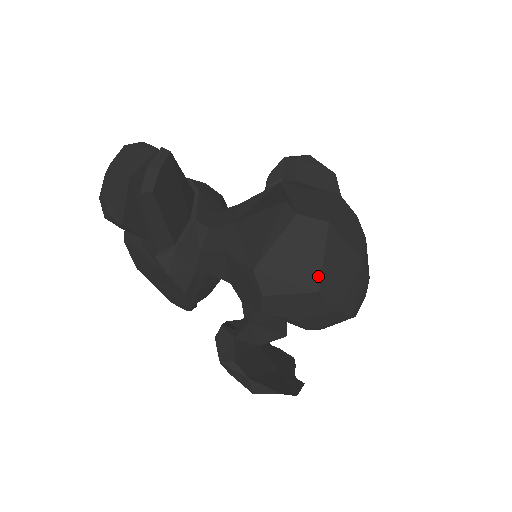
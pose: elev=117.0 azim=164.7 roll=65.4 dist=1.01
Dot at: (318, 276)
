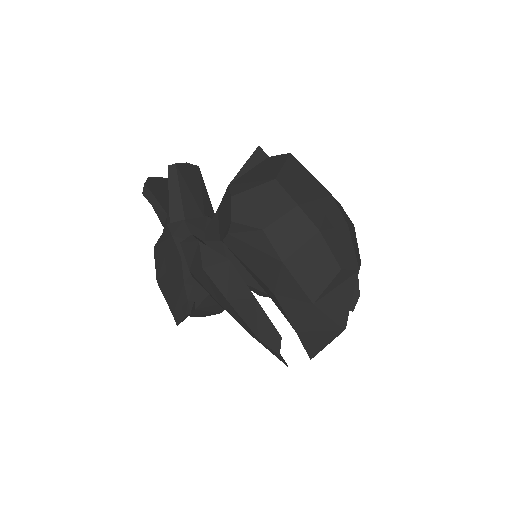
Dot at: (277, 173)
